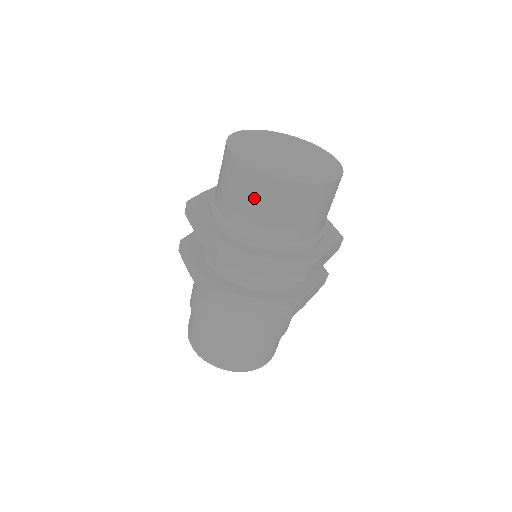
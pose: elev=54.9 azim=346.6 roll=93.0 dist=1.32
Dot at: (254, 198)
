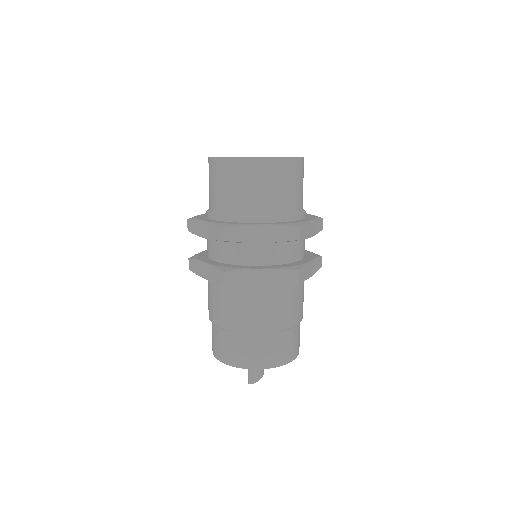
Dot at: (240, 181)
